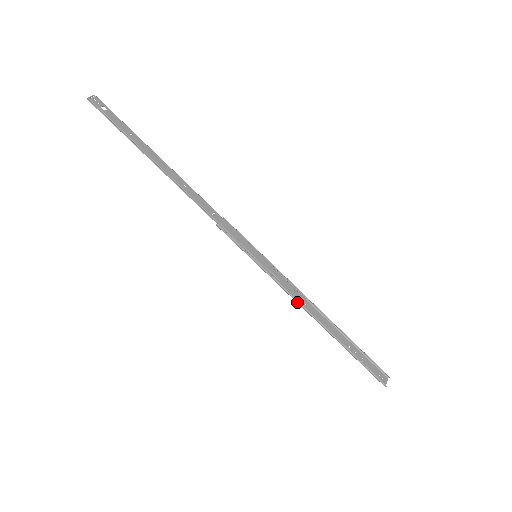
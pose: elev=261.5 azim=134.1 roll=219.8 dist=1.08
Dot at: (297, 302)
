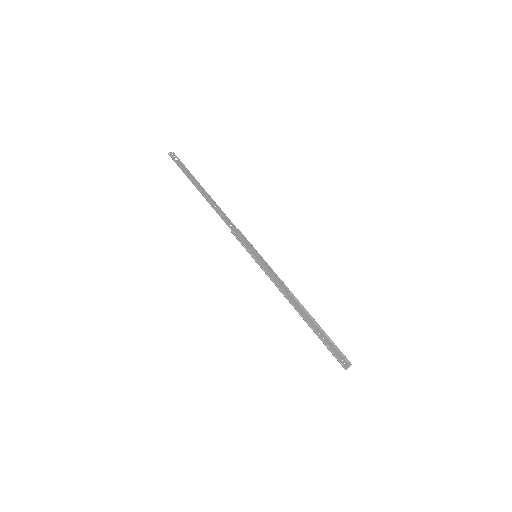
Dot at: (280, 291)
